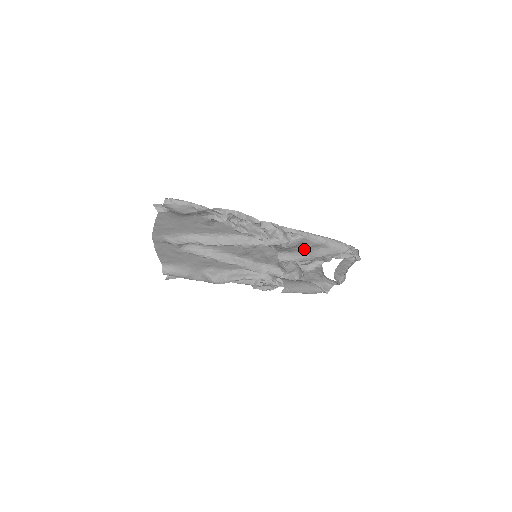
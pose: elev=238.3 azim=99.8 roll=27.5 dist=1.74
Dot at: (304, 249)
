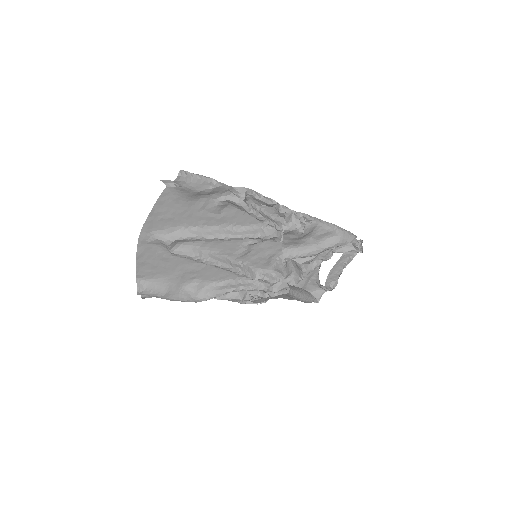
Dot at: (312, 241)
